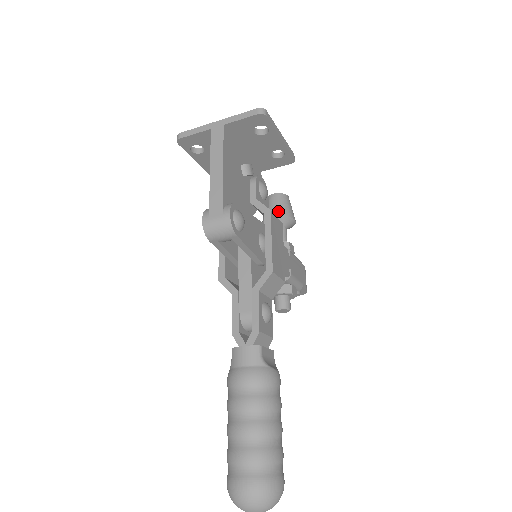
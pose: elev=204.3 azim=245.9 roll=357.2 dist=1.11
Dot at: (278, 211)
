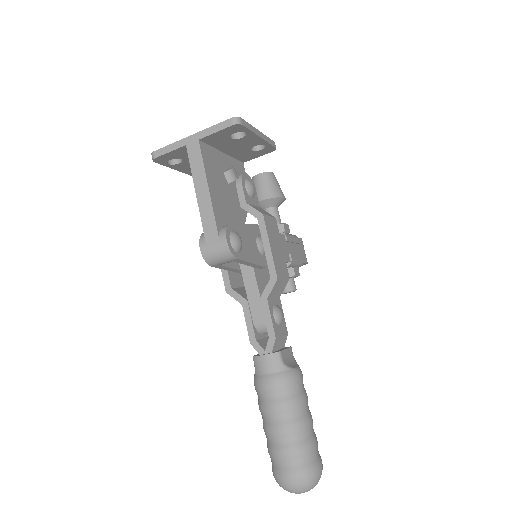
Dot at: (266, 194)
